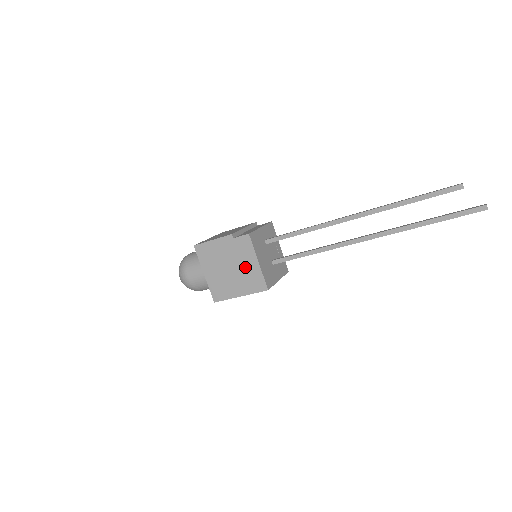
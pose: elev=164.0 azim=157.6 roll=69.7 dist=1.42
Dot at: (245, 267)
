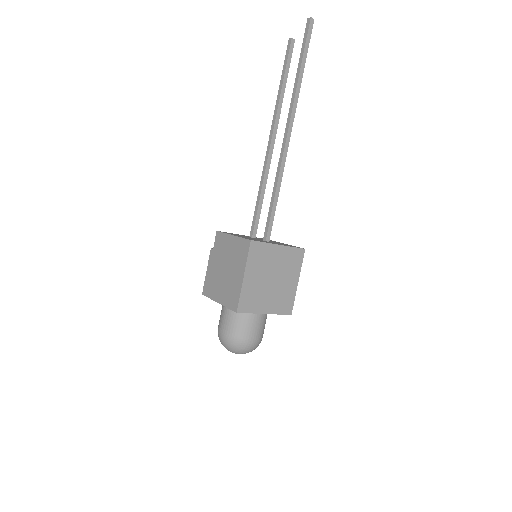
Dot at: (230, 252)
